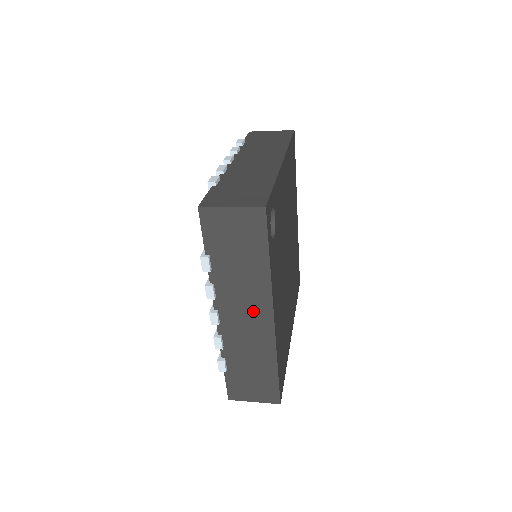
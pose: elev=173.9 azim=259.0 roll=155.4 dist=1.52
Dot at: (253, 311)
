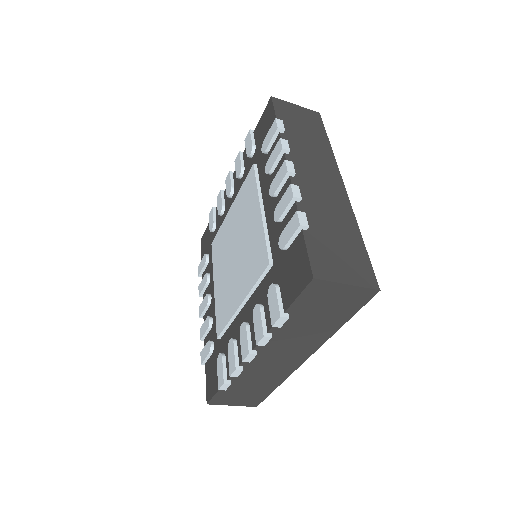
Dot at: (292, 354)
